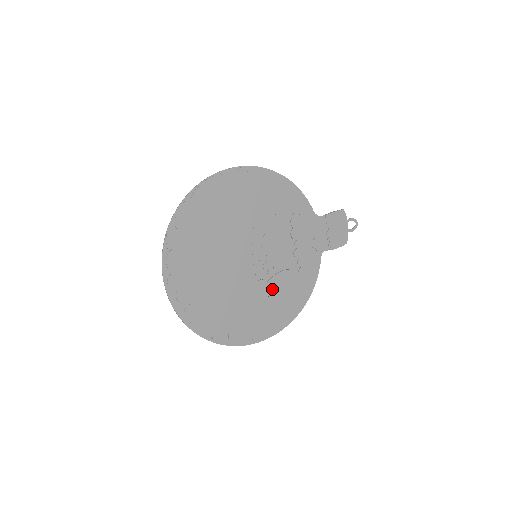
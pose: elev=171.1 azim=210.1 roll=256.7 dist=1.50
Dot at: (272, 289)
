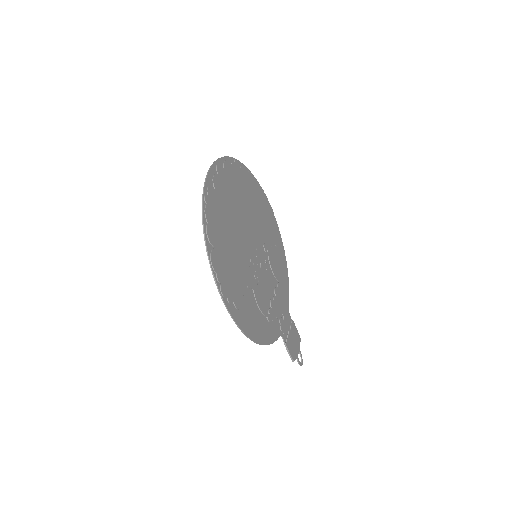
Dot at: (251, 288)
